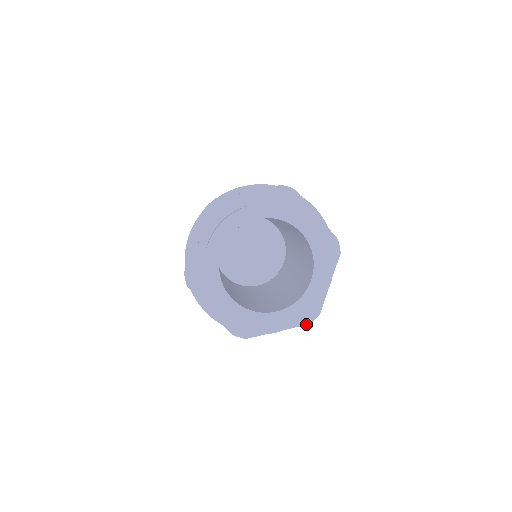
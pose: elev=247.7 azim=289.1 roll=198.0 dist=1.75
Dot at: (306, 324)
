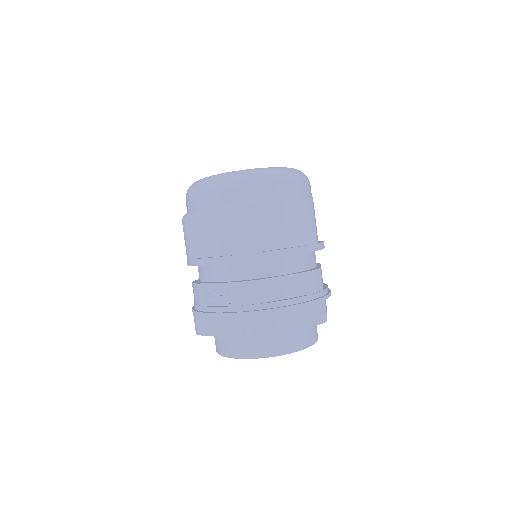
Dot at: occluded
